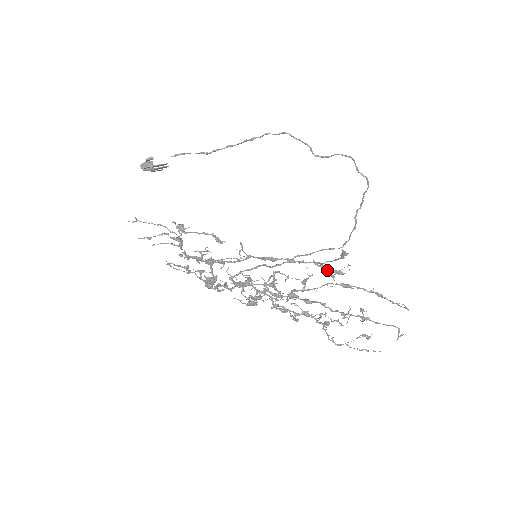
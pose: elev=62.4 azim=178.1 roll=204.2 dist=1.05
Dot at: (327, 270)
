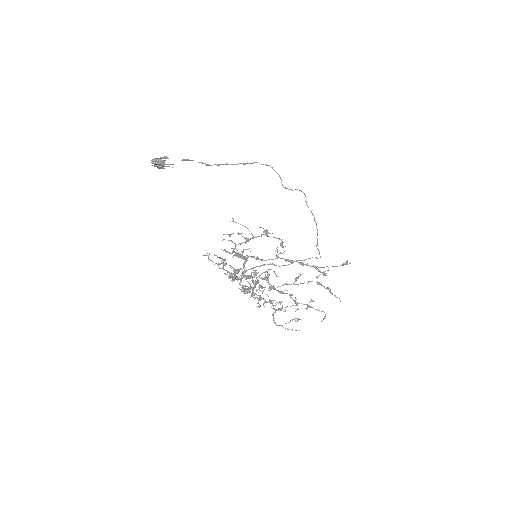
Dot at: (320, 272)
